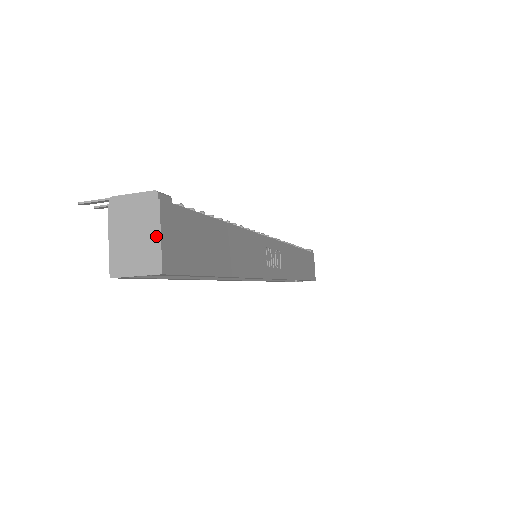
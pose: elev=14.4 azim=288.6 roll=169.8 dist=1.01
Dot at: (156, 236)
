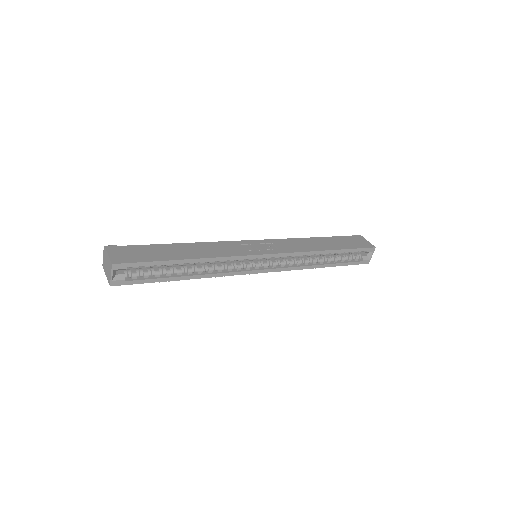
Dot at: (108, 257)
